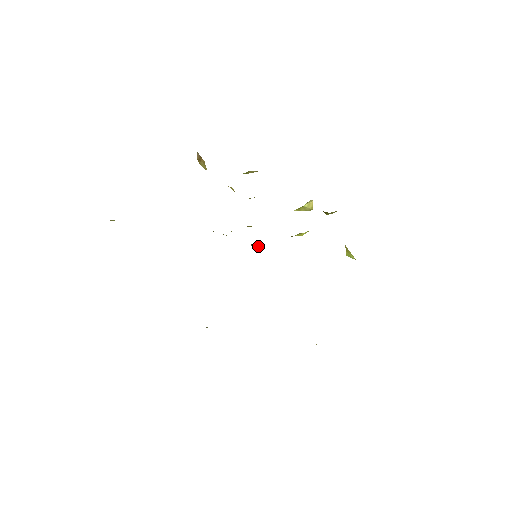
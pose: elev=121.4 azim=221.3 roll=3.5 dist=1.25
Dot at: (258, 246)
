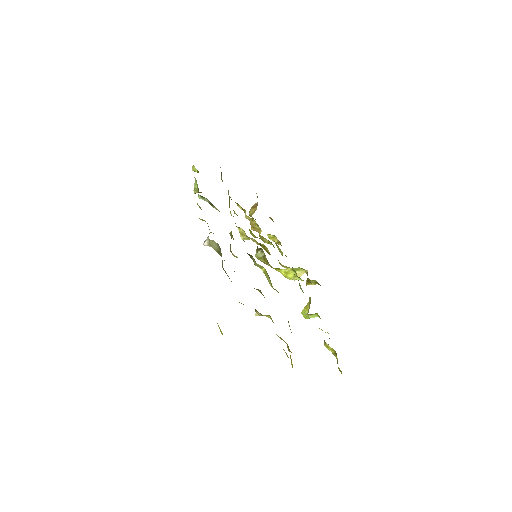
Dot at: (261, 254)
